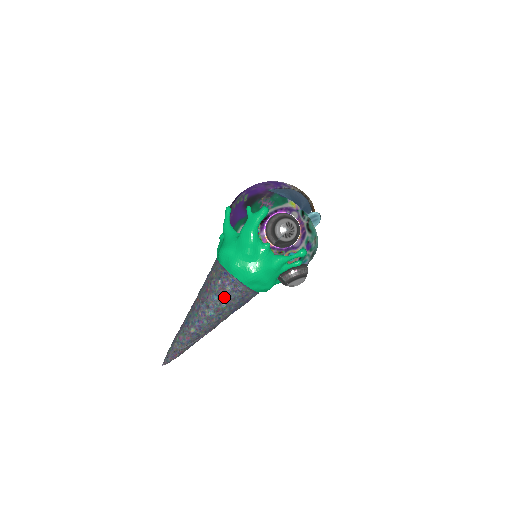
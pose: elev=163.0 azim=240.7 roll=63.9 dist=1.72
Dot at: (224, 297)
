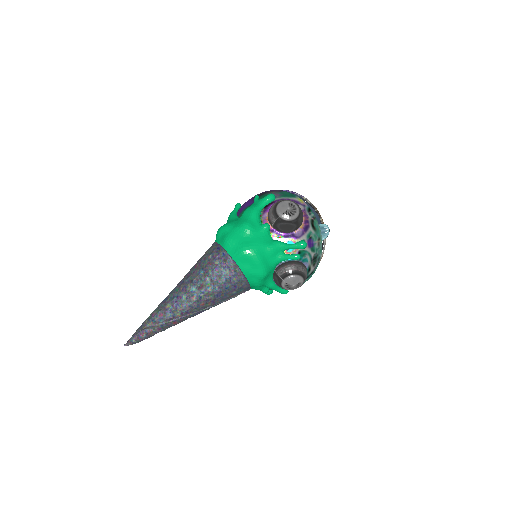
Dot at: (211, 272)
